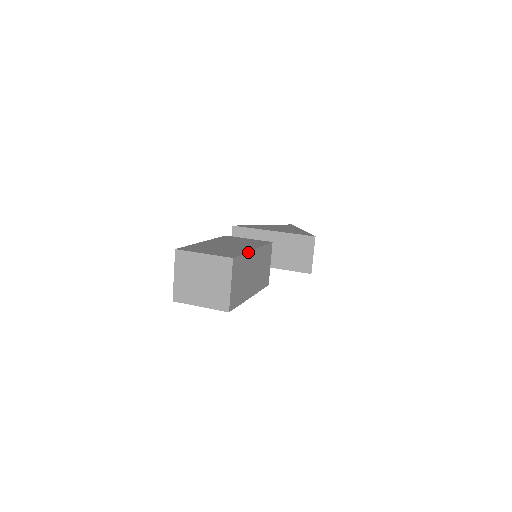
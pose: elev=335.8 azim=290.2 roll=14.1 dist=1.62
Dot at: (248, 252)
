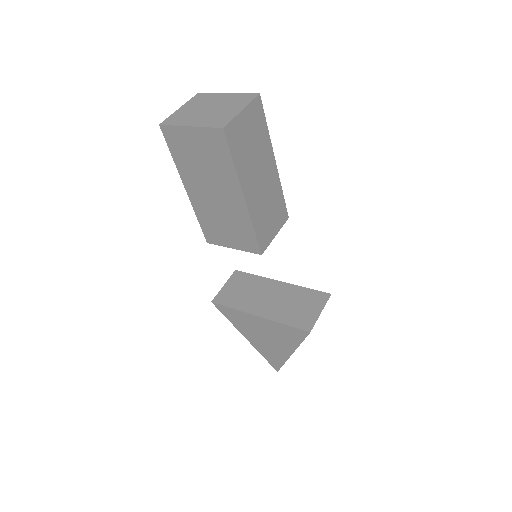
Dot at: (270, 141)
